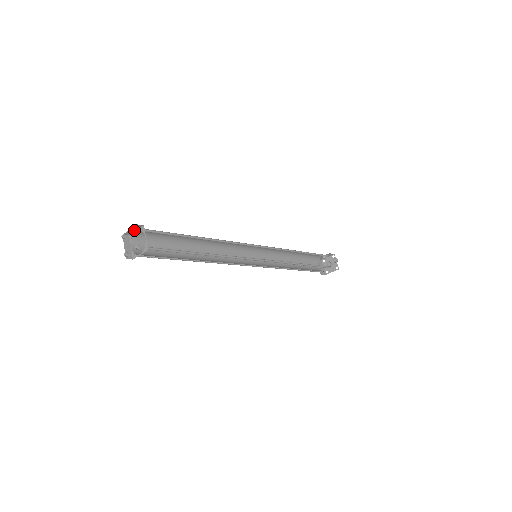
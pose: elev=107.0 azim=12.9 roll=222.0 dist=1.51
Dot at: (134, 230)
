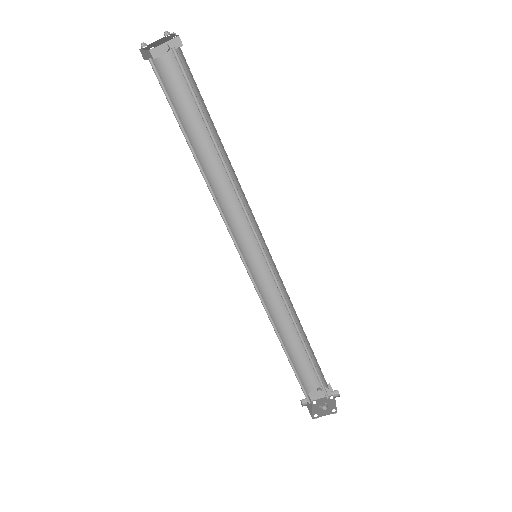
Dot at: occluded
